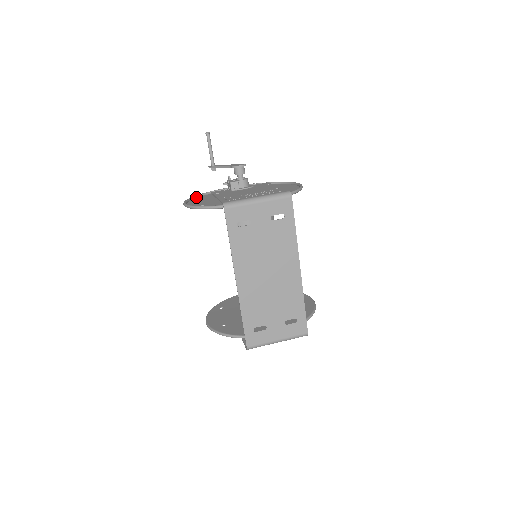
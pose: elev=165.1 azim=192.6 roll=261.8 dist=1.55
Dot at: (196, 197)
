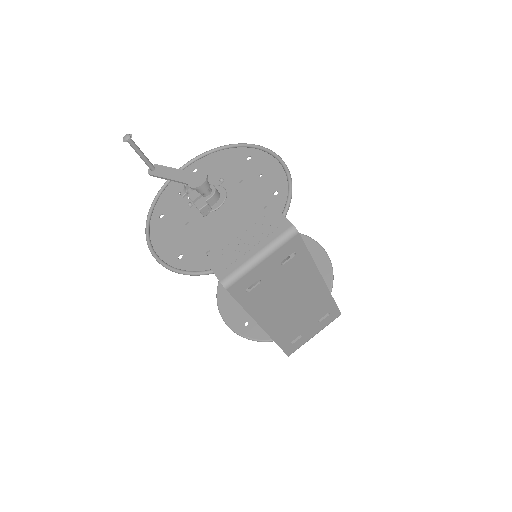
Dot at: (151, 214)
